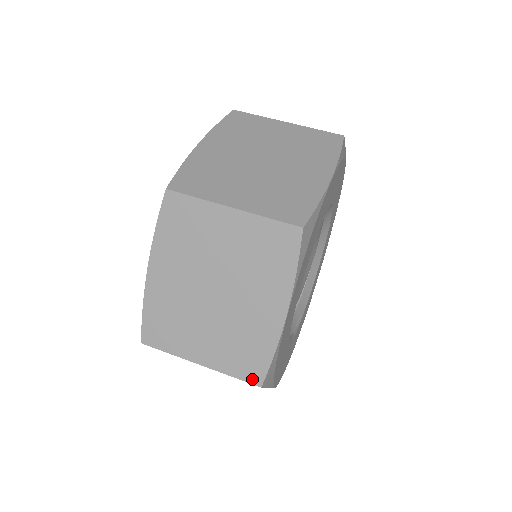
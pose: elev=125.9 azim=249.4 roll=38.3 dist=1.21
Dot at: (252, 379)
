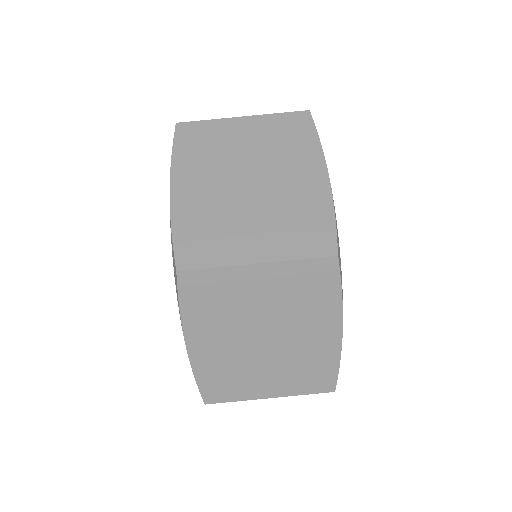
Dot at: occluded
